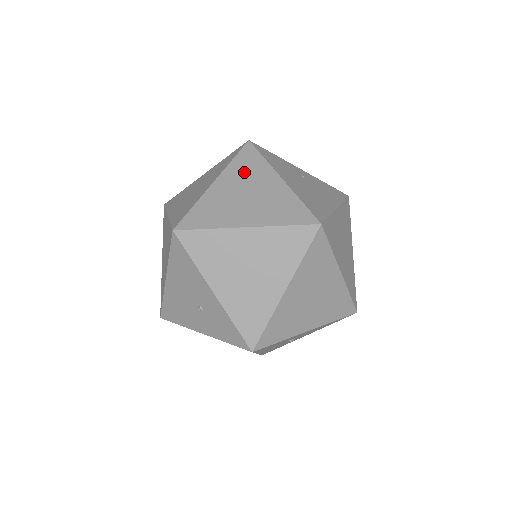
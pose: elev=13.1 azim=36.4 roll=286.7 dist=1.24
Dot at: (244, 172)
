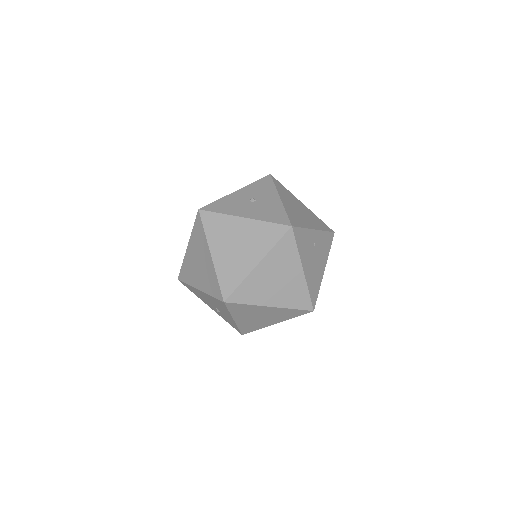
Dot at: (281, 259)
